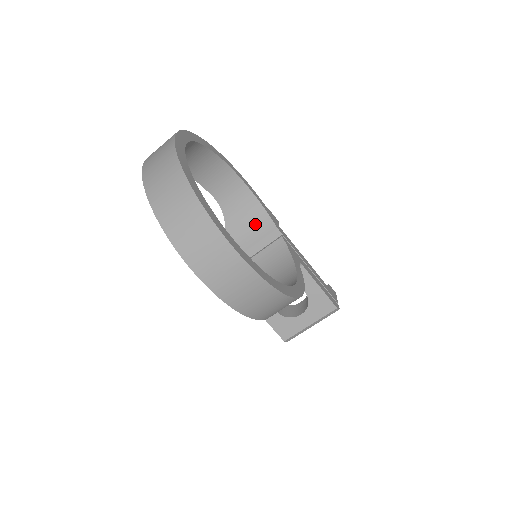
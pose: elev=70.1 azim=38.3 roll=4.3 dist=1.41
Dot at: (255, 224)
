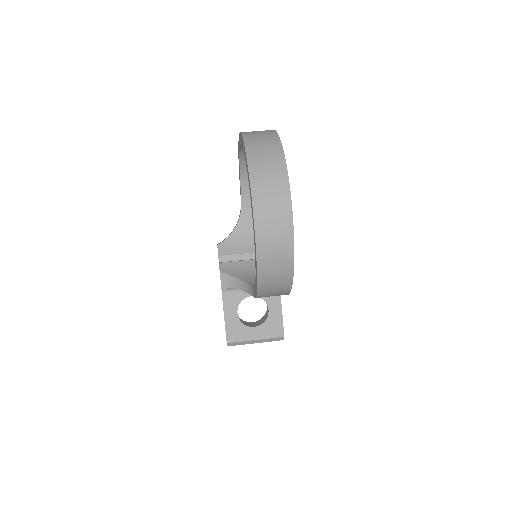
Dot at: occluded
